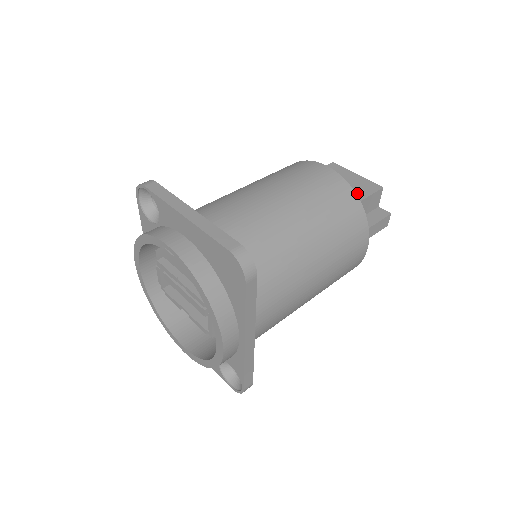
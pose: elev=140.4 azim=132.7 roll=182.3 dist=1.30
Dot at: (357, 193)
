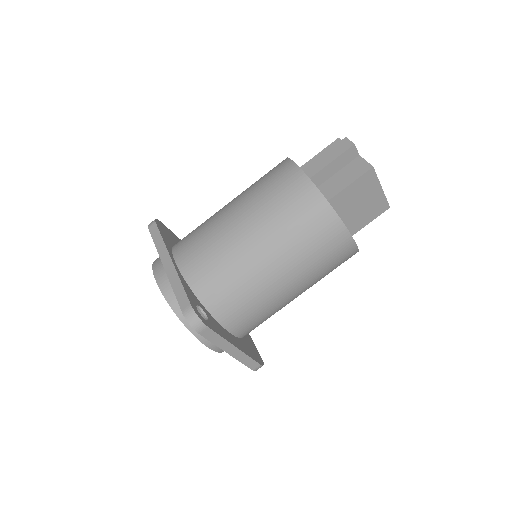
Dot at: (365, 219)
